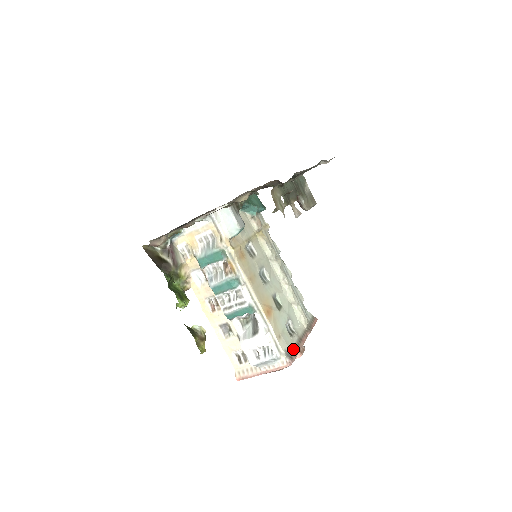
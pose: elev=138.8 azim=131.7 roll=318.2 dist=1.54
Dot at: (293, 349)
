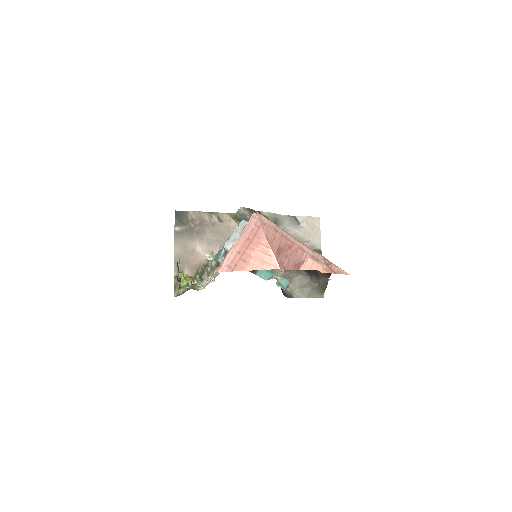
Dot at: occluded
